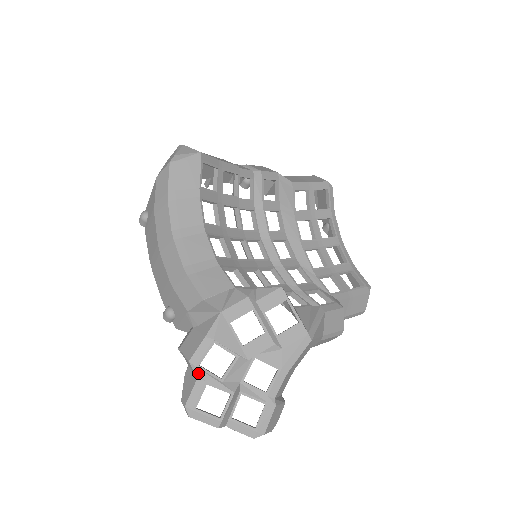
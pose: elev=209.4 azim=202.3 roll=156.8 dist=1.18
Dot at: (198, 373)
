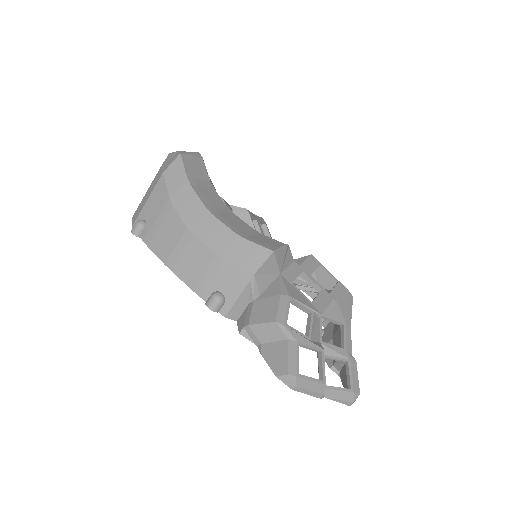
Dot at: (288, 333)
